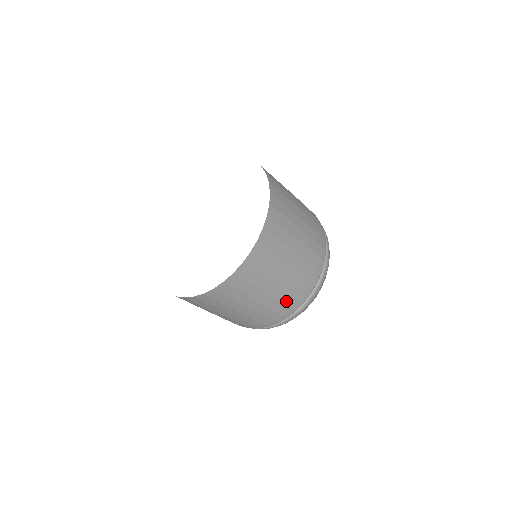
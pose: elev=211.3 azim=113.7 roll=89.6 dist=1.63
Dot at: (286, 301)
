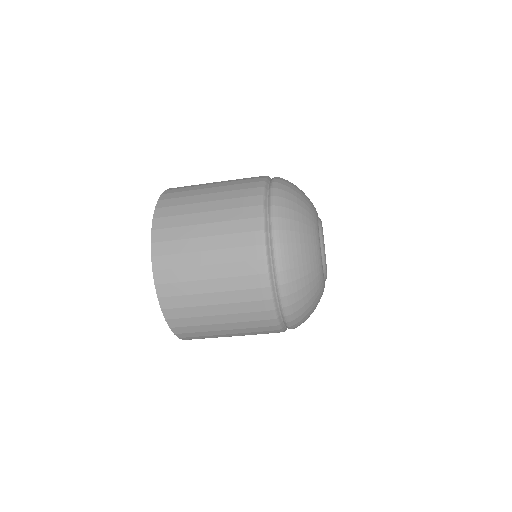
Dot at: (239, 196)
